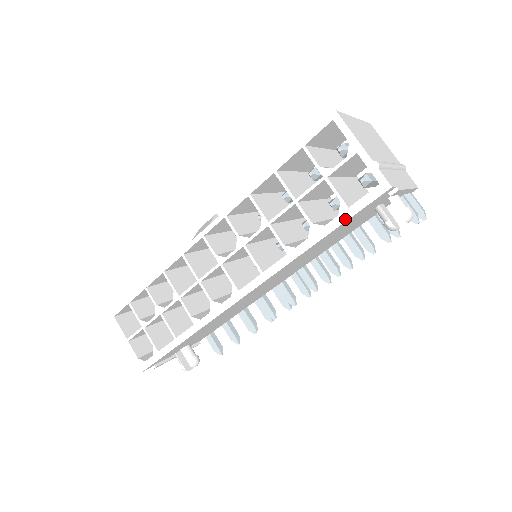
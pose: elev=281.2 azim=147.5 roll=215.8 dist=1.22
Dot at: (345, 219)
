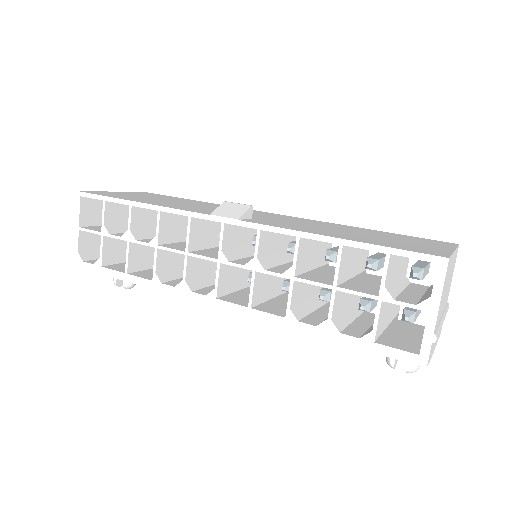
Dot at: (362, 347)
